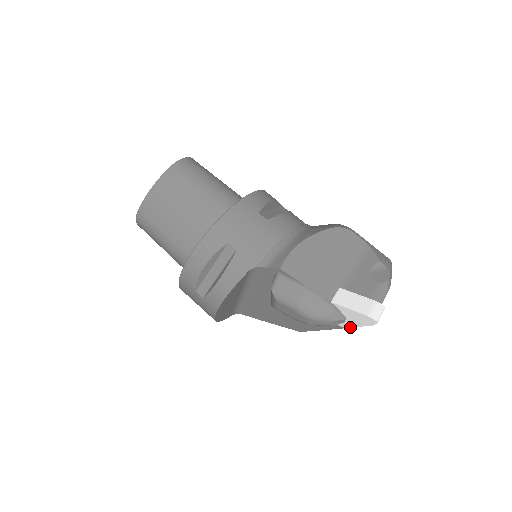
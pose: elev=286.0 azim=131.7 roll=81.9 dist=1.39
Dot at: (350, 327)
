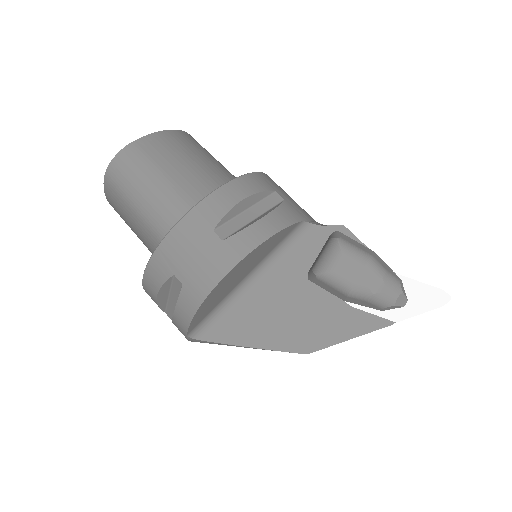
Dot at: occluded
